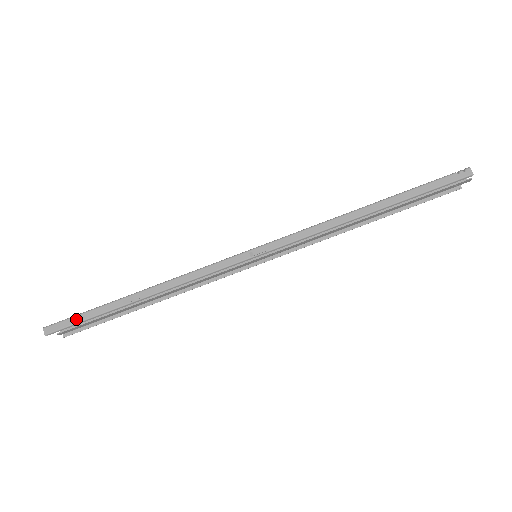
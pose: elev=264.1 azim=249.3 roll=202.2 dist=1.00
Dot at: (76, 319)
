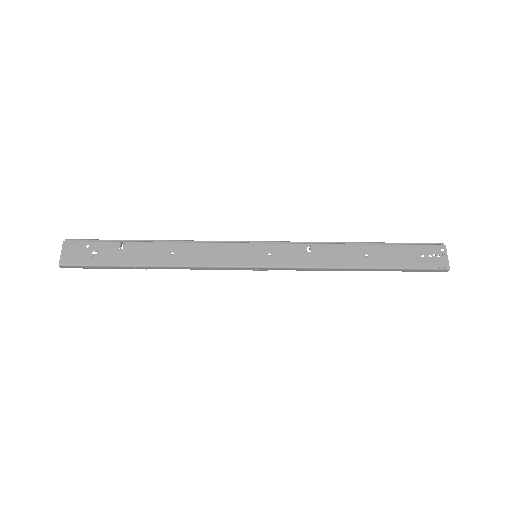
Dot at: (91, 268)
